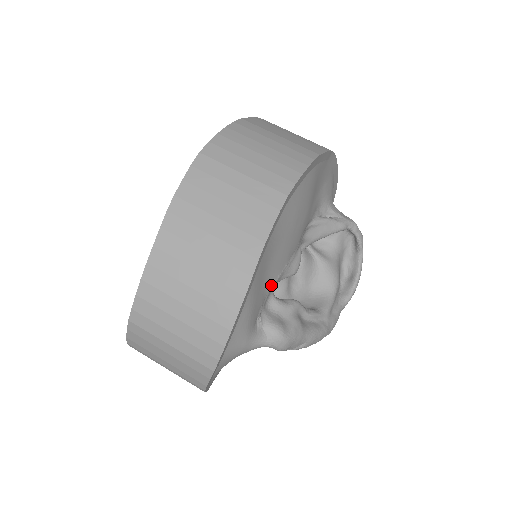
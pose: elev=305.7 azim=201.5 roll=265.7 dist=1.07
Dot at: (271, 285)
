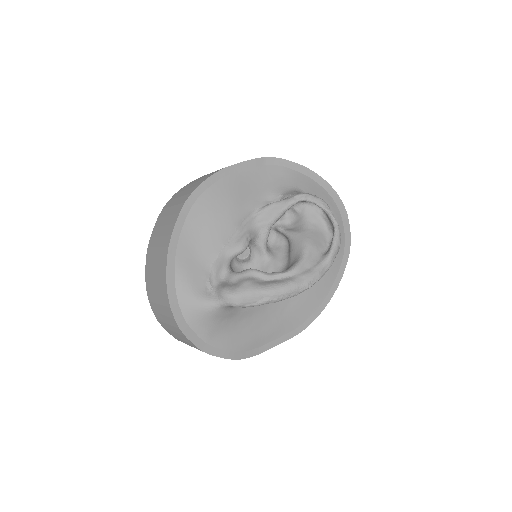
Dot at: (212, 263)
